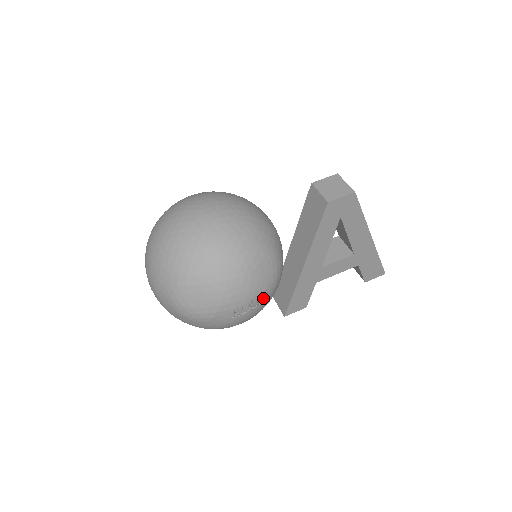
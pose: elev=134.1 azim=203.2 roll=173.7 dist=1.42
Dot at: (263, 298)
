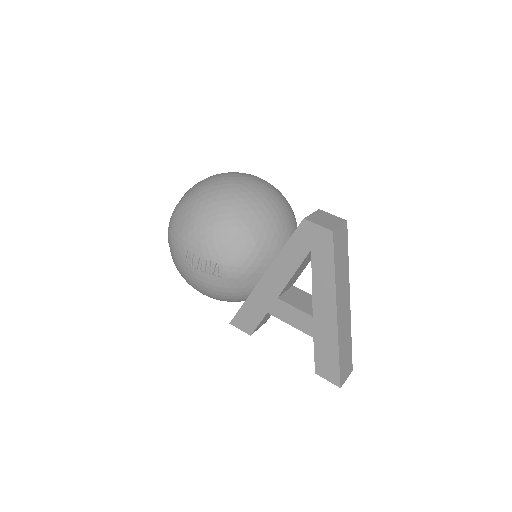
Dot at: (217, 272)
